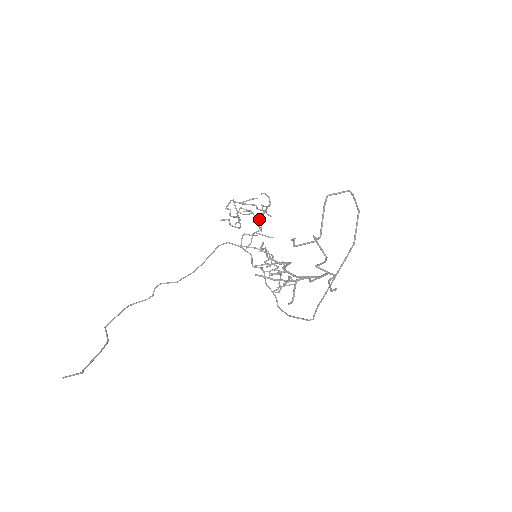
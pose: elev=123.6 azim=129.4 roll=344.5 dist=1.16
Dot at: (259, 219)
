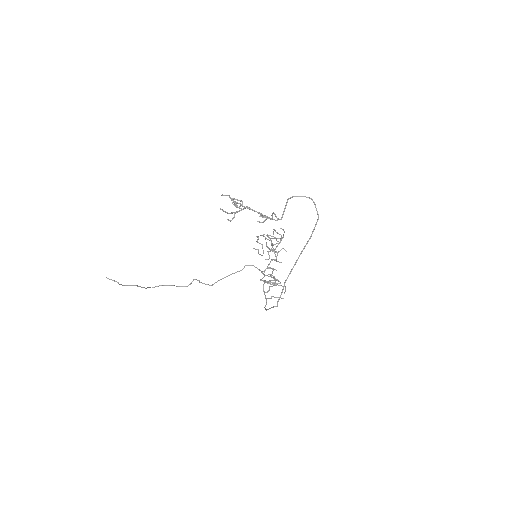
Dot at: (273, 244)
